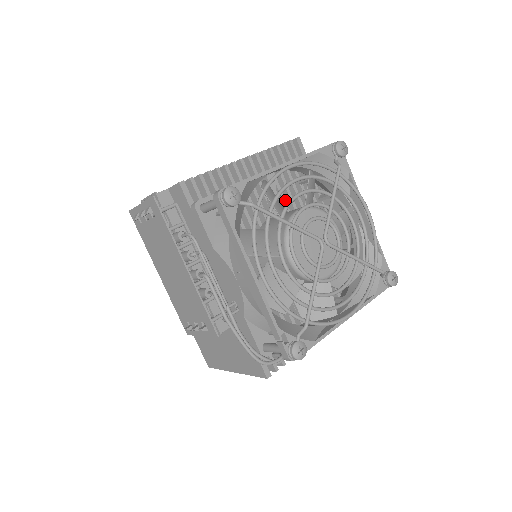
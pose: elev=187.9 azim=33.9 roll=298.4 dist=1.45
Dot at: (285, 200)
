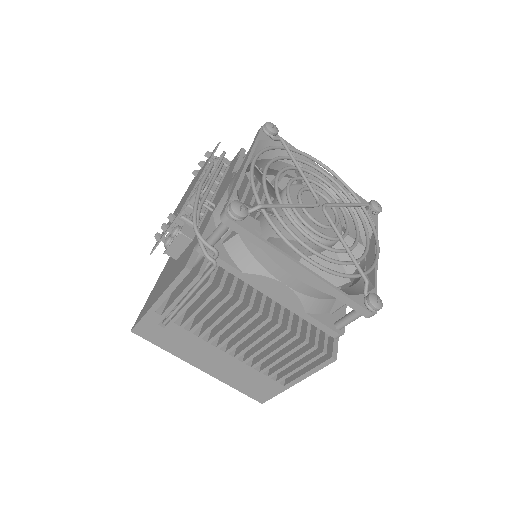
Dot at: occluded
